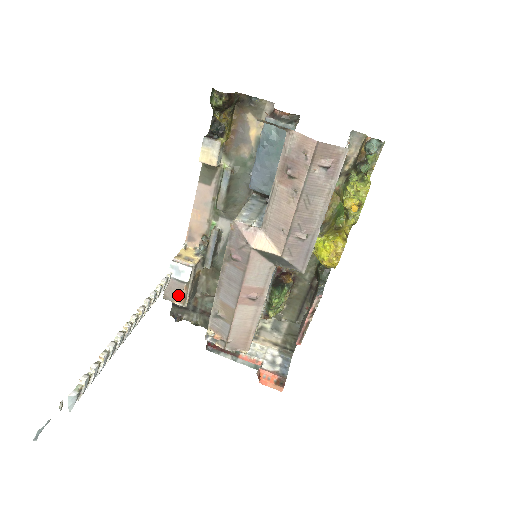
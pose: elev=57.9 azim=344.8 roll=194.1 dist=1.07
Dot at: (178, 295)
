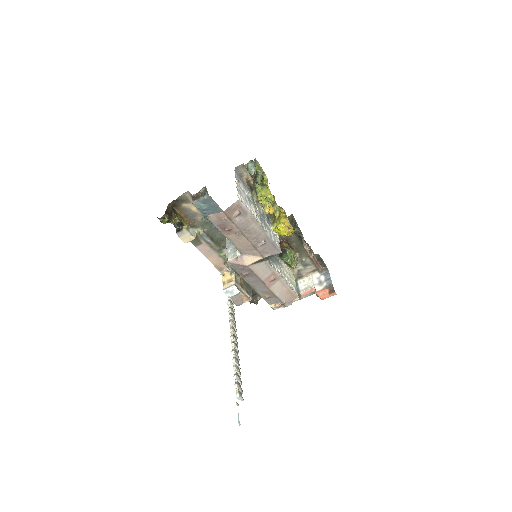
Dot at: (242, 300)
